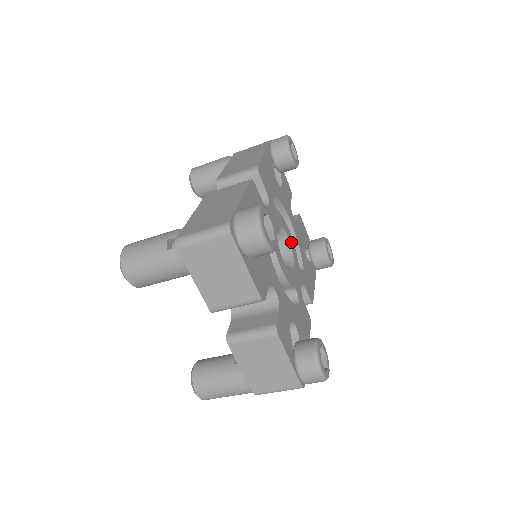
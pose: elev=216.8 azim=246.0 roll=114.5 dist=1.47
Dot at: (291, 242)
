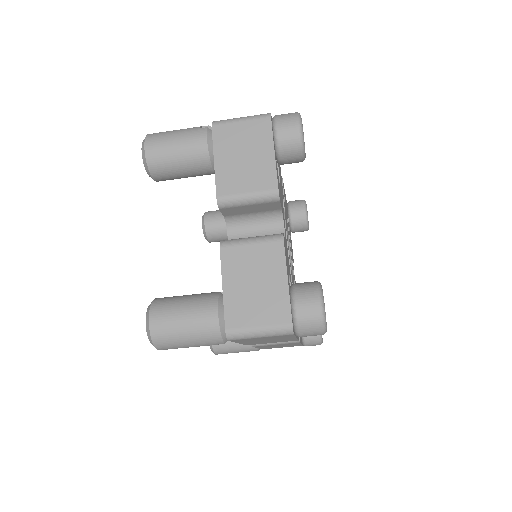
Dot at: (292, 267)
